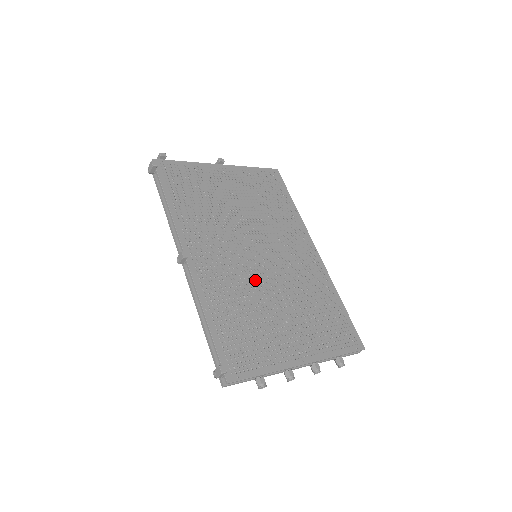
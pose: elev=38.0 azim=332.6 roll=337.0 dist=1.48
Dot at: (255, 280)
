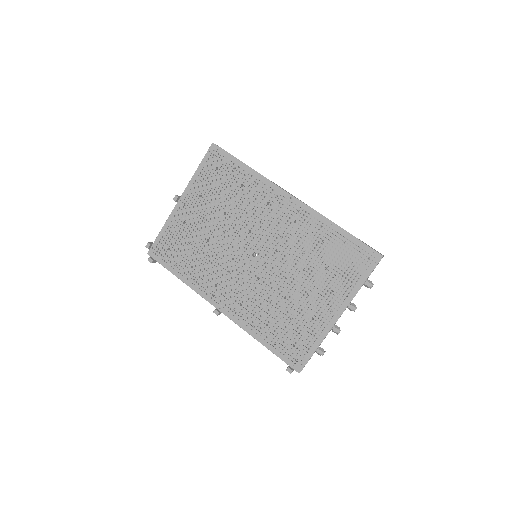
Dot at: (268, 280)
